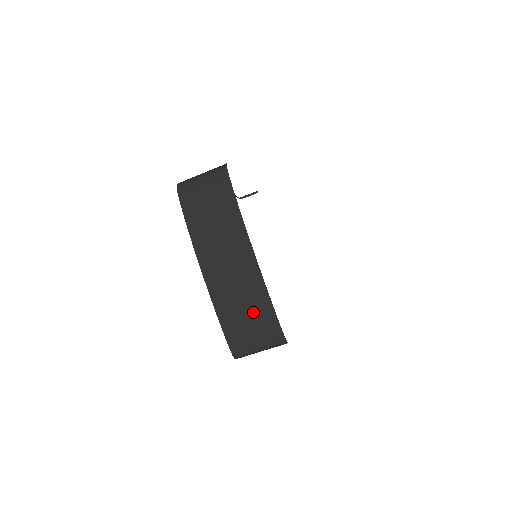
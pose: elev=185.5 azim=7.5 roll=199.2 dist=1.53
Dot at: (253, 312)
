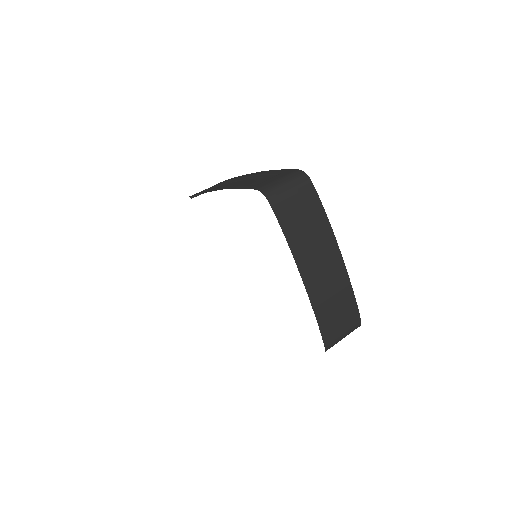
Dot at: (342, 306)
